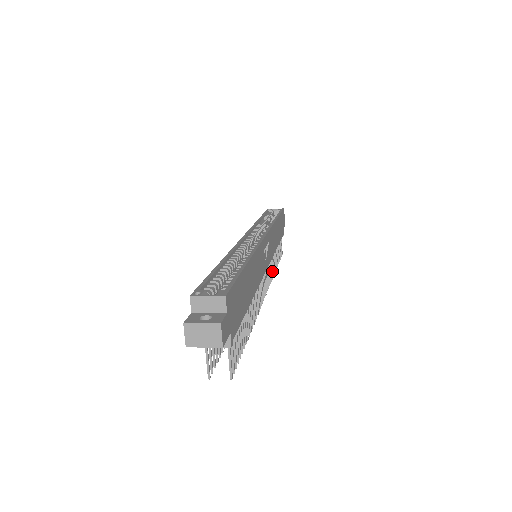
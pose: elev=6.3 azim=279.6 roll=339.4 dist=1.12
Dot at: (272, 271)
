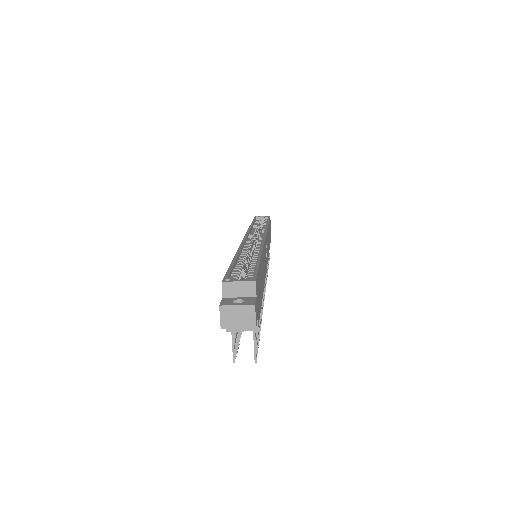
Dot at: occluded
